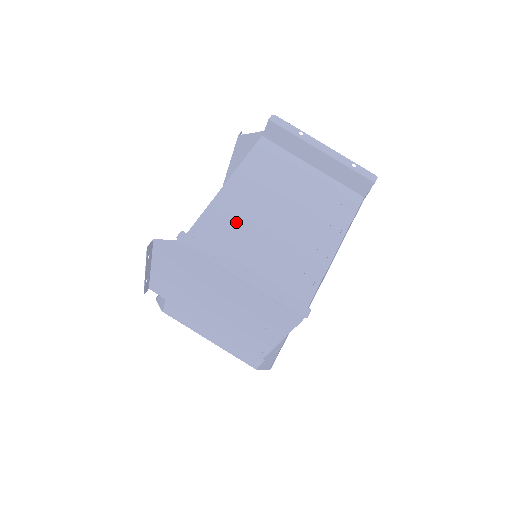
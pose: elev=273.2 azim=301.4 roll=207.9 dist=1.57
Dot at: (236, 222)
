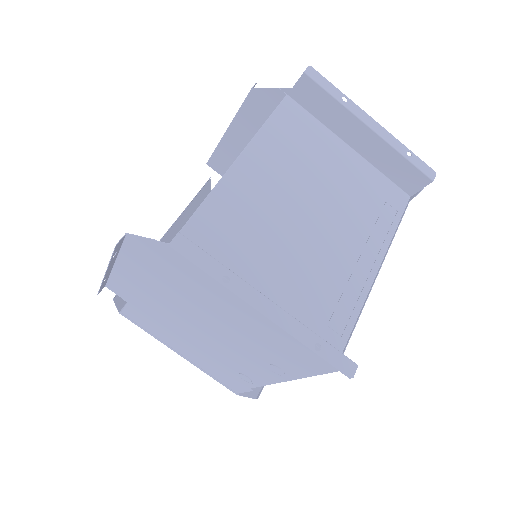
Dot at: (250, 219)
